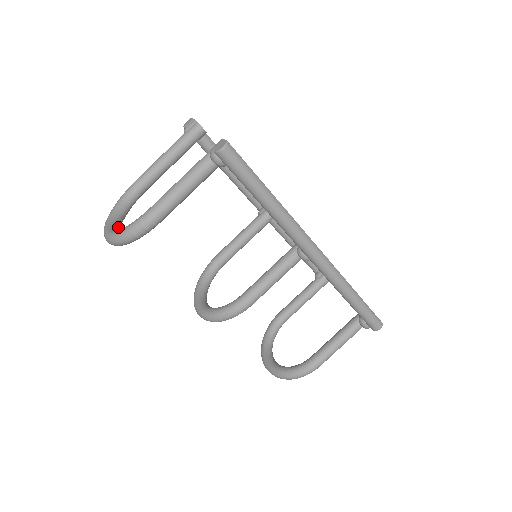
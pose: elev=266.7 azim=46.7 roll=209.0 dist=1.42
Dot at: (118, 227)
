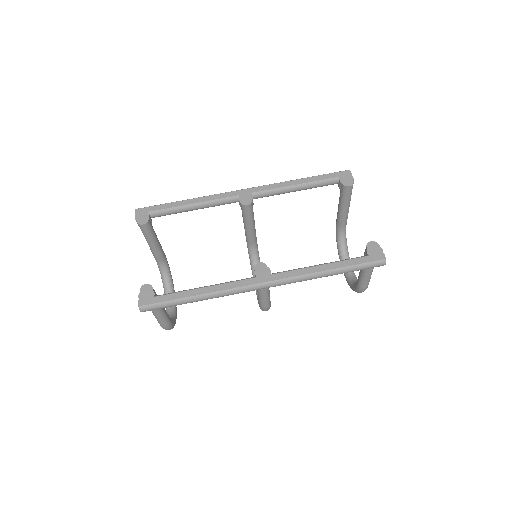
Dot at: occluded
